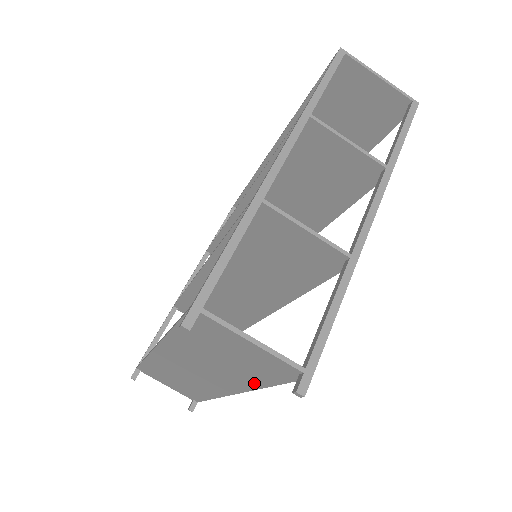
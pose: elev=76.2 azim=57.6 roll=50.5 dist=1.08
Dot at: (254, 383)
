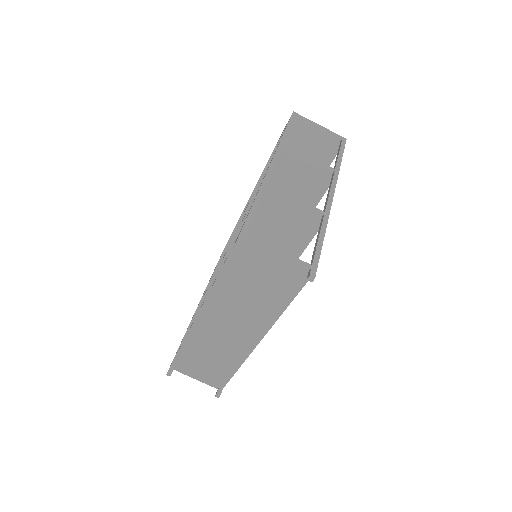
Dot at: (276, 310)
